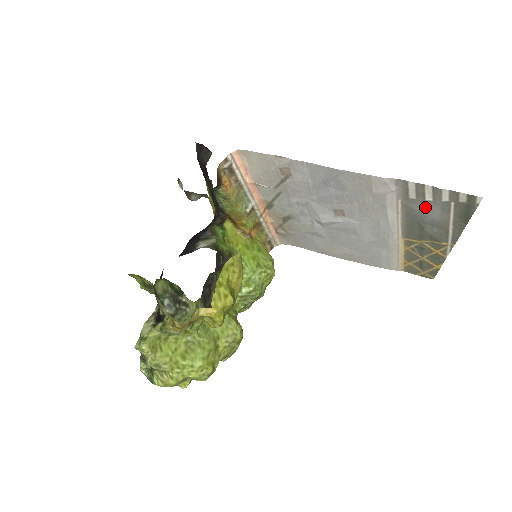
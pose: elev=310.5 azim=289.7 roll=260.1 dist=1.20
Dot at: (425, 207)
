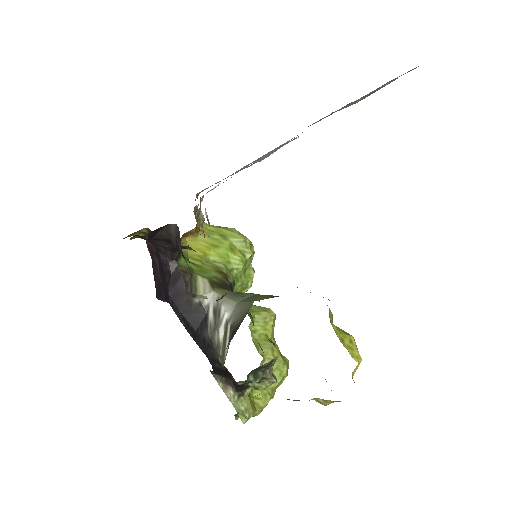
Dot at: (372, 93)
